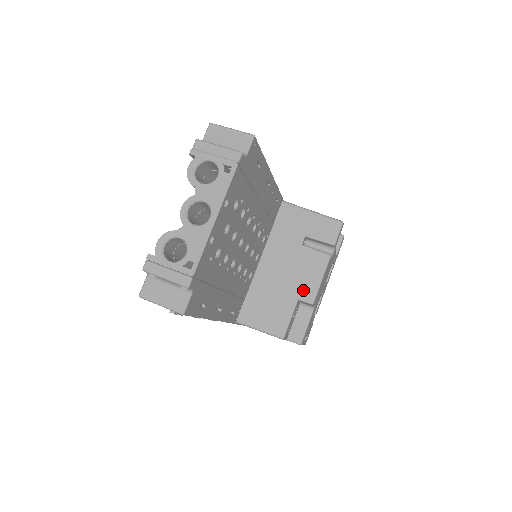
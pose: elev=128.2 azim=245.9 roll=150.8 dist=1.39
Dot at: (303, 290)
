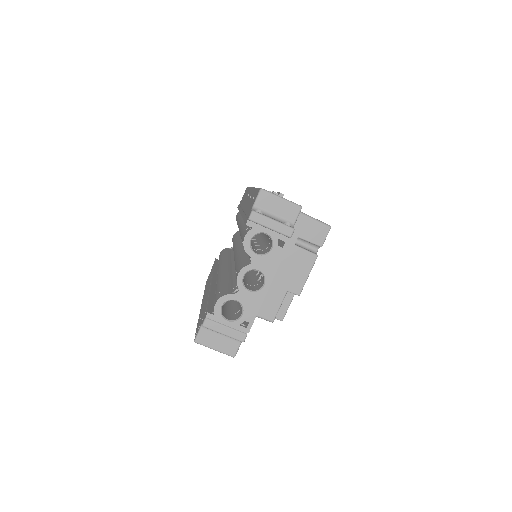
Dot at: (292, 284)
